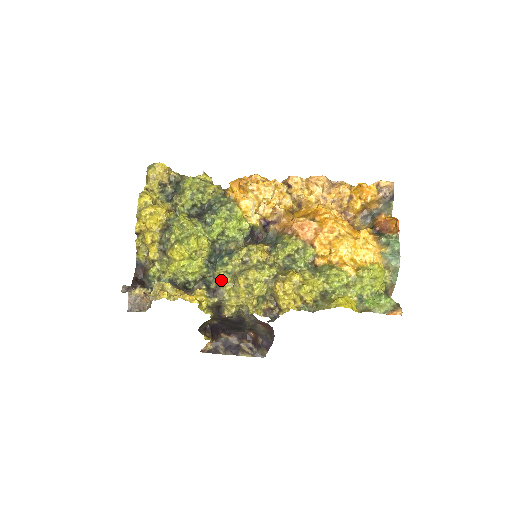
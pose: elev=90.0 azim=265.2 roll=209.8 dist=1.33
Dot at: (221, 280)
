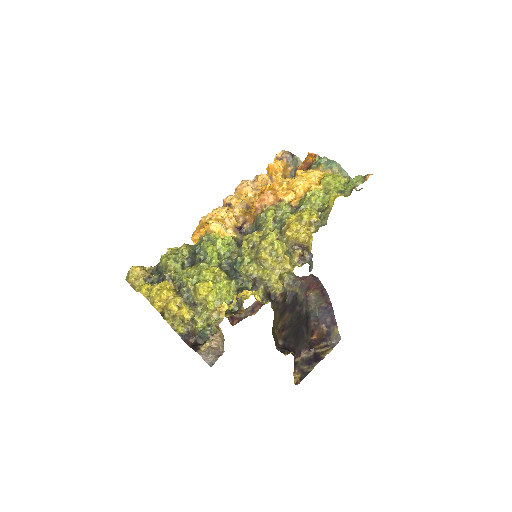
Dot at: (251, 272)
